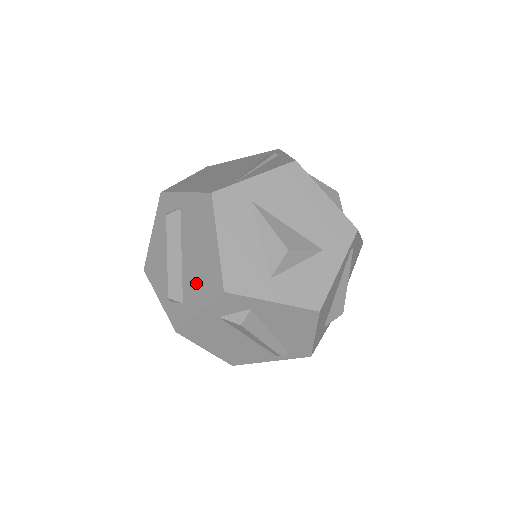
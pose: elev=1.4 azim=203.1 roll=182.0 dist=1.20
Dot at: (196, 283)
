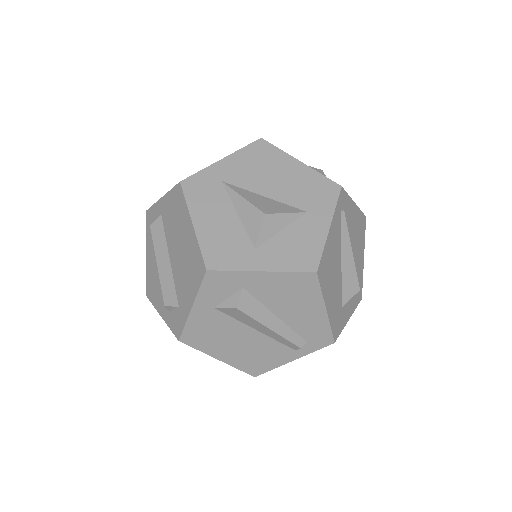
Dot at: (184, 278)
